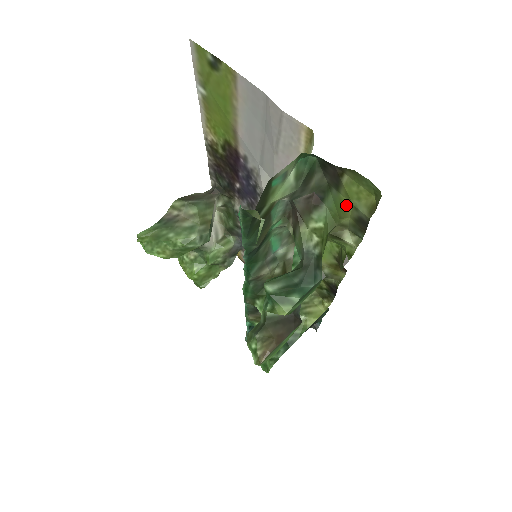
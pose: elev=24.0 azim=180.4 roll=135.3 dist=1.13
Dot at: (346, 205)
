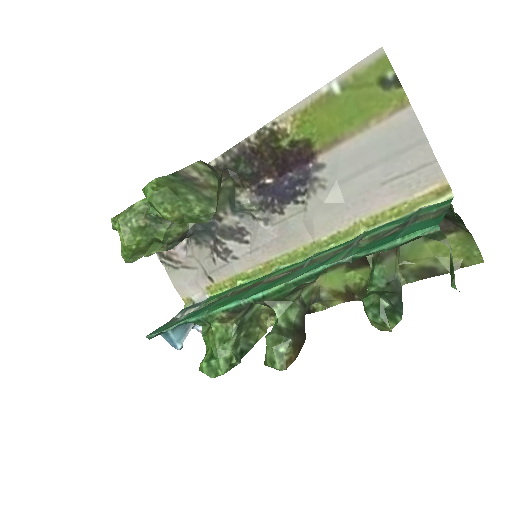
Dot at: (425, 254)
